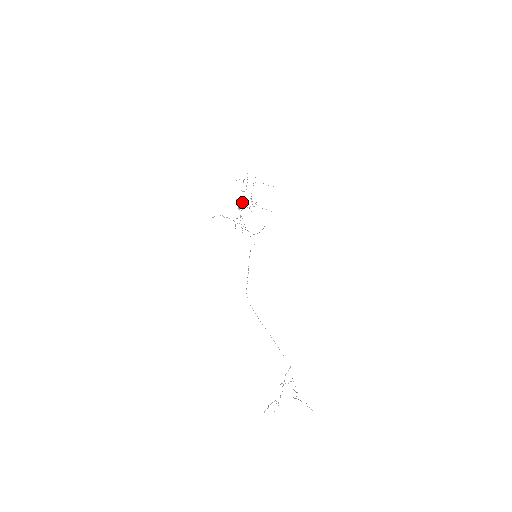
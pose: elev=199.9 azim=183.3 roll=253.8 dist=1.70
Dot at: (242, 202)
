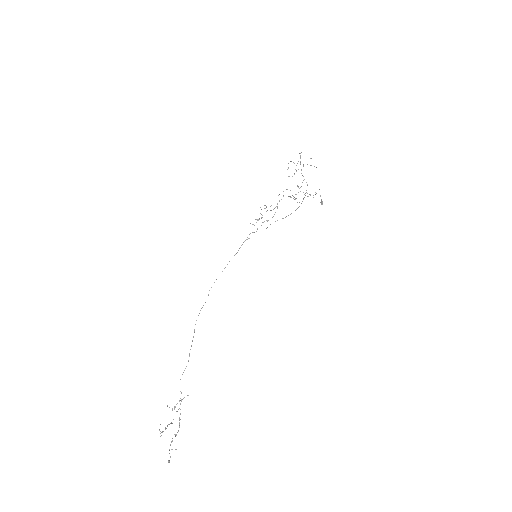
Dot at: (315, 194)
